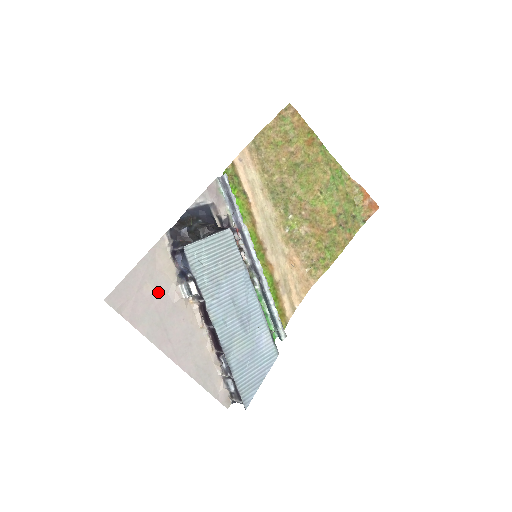
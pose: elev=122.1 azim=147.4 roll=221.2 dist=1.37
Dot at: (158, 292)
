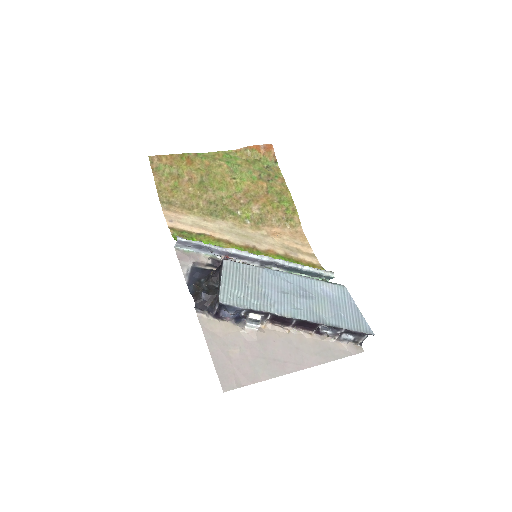
Dot at: (241, 347)
